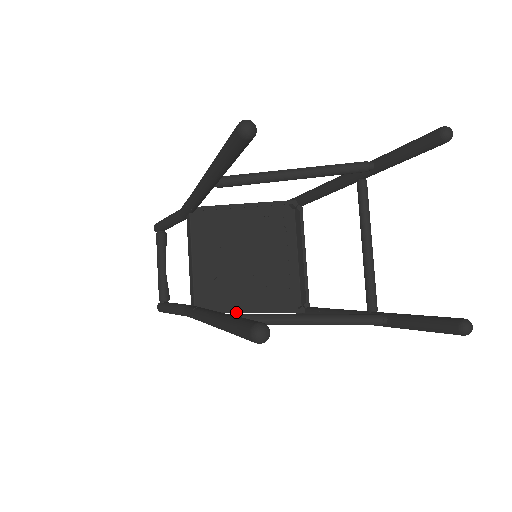
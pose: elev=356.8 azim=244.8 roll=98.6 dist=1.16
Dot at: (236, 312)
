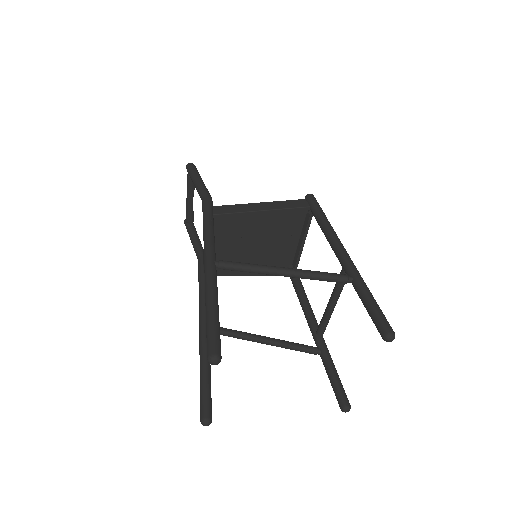
Dot at: occluded
